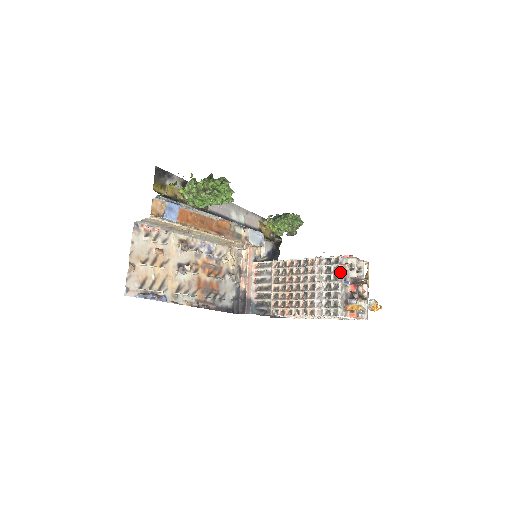
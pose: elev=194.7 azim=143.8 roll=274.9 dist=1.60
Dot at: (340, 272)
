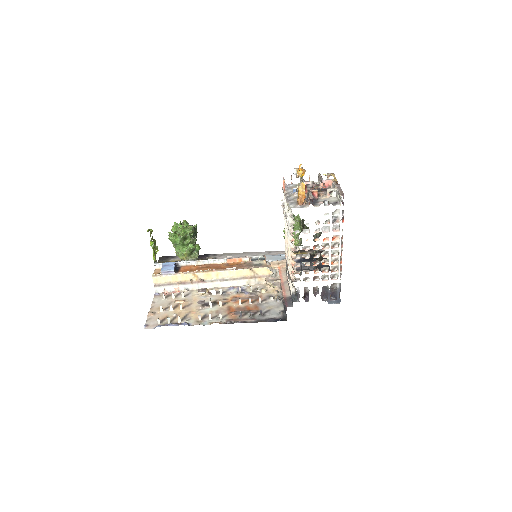
Dot at: (285, 191)
